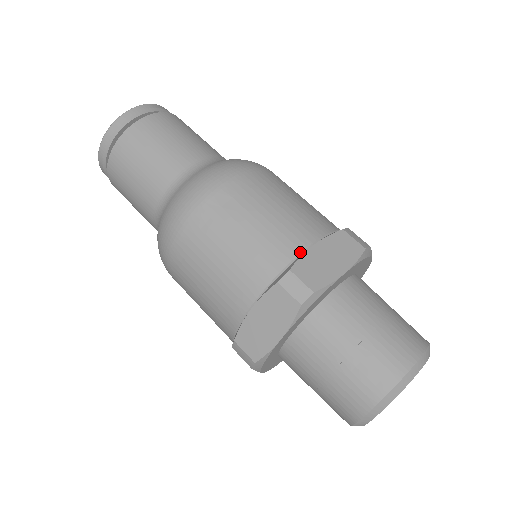
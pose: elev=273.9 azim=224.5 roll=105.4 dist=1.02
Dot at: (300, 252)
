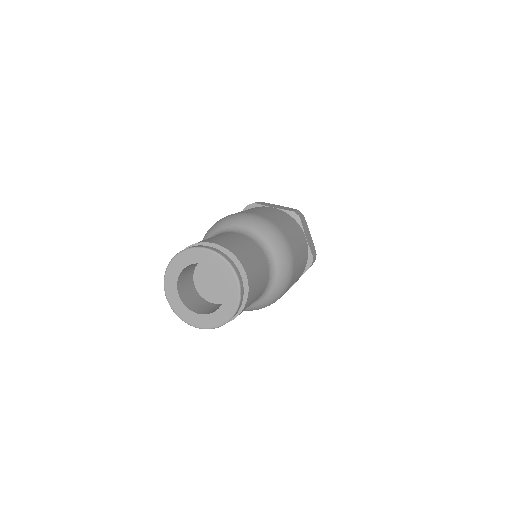
Dot at: (291, 286)
